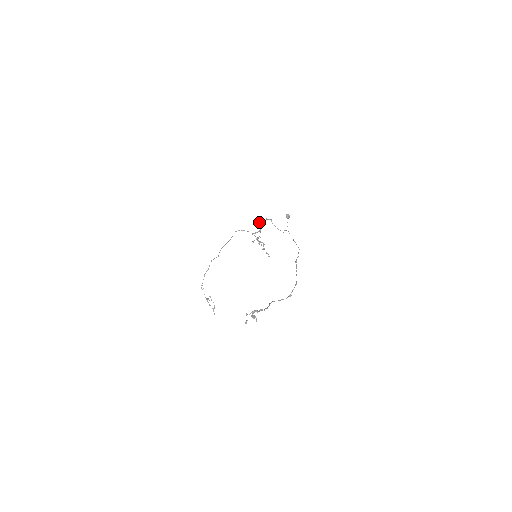
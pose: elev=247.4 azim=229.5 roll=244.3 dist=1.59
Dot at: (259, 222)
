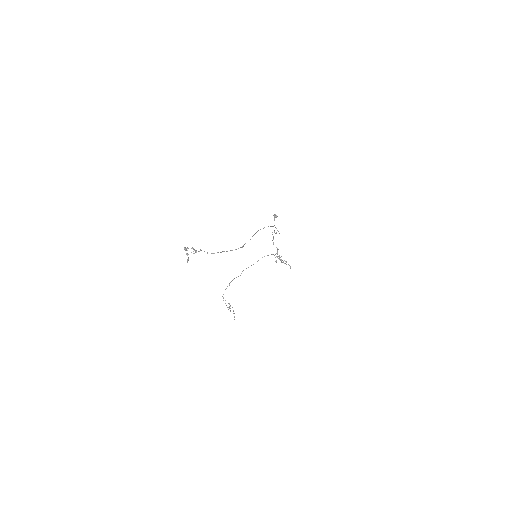
Dot at: occluded
